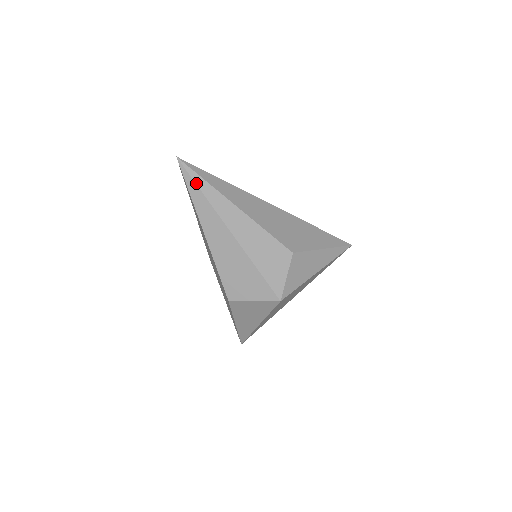
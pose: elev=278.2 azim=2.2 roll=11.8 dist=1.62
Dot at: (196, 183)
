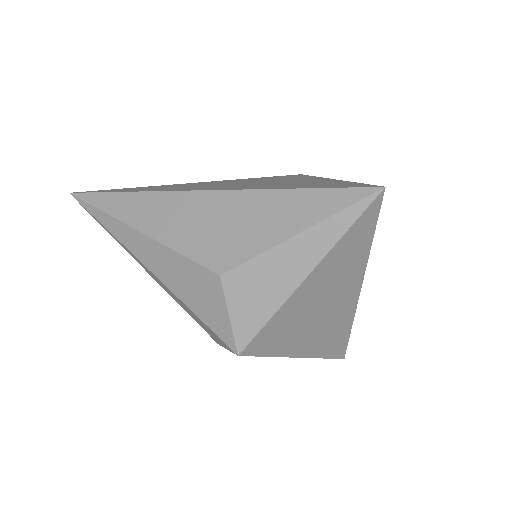
Dot at: (95, 217)
